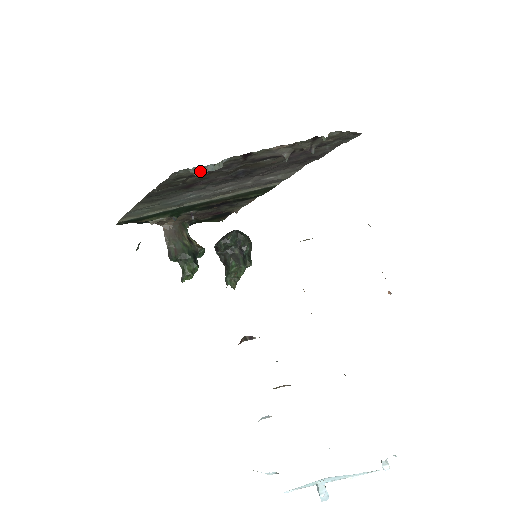
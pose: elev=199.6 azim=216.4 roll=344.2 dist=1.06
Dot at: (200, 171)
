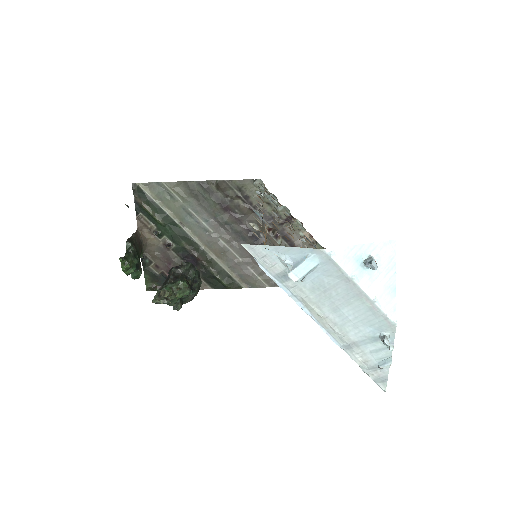
Dot at: occluded
